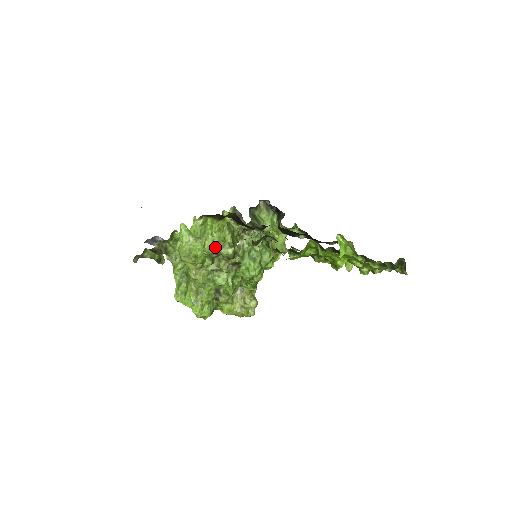
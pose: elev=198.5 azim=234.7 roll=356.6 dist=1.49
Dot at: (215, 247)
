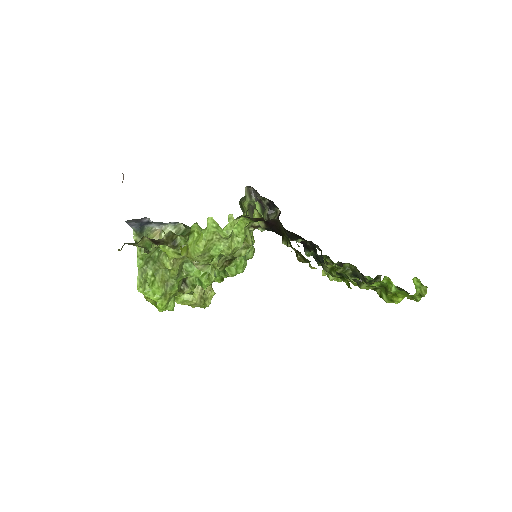
Dot at: (238, 249)
